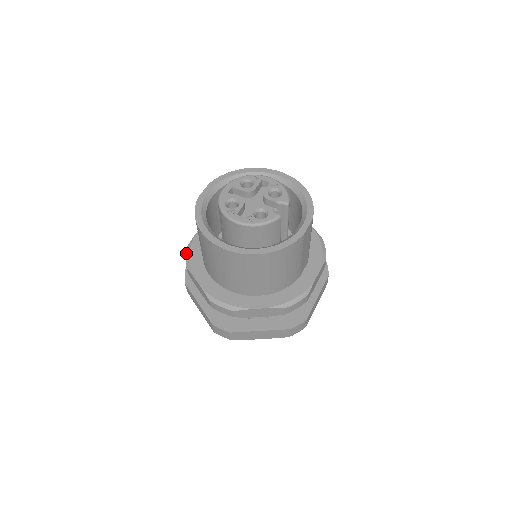
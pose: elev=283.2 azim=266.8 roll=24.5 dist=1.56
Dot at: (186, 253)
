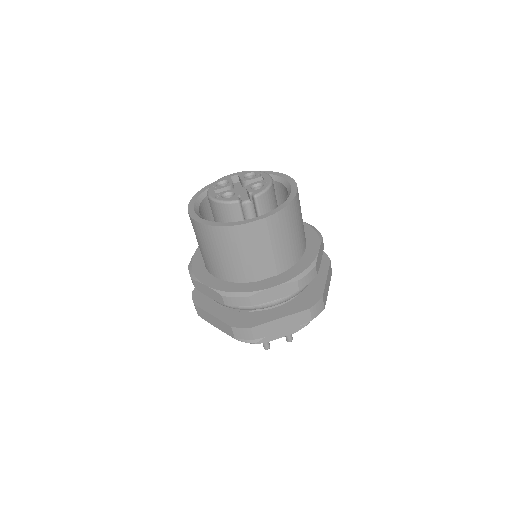
Dot at: occluded
